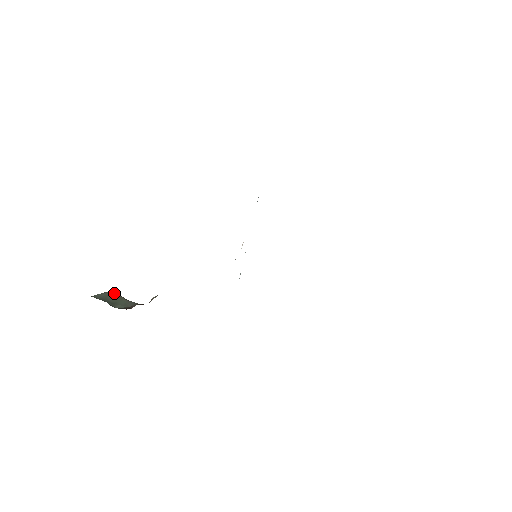
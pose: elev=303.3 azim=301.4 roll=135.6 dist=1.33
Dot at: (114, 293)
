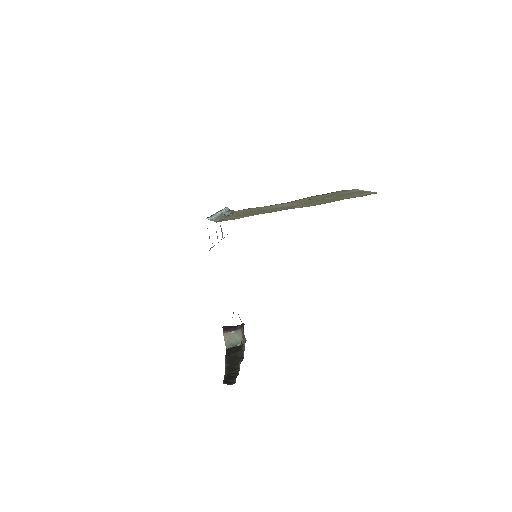
Dot at: (226, 334)
